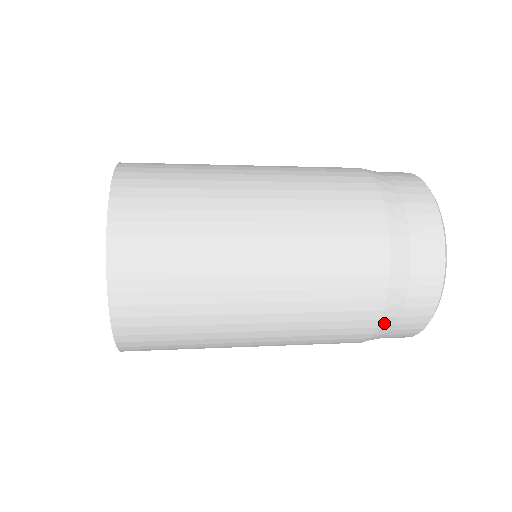
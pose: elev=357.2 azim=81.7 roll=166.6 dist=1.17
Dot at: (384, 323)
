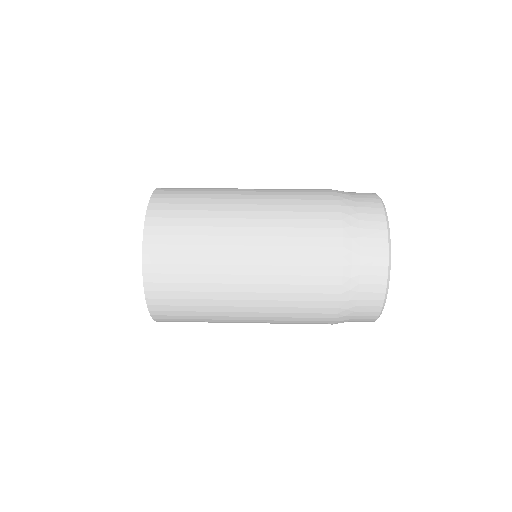
Dot at: occluded
